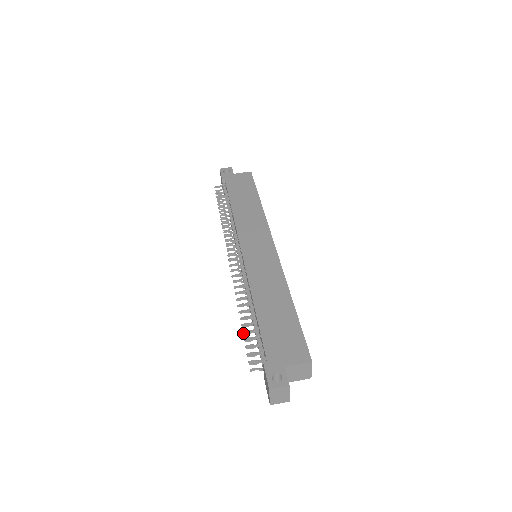
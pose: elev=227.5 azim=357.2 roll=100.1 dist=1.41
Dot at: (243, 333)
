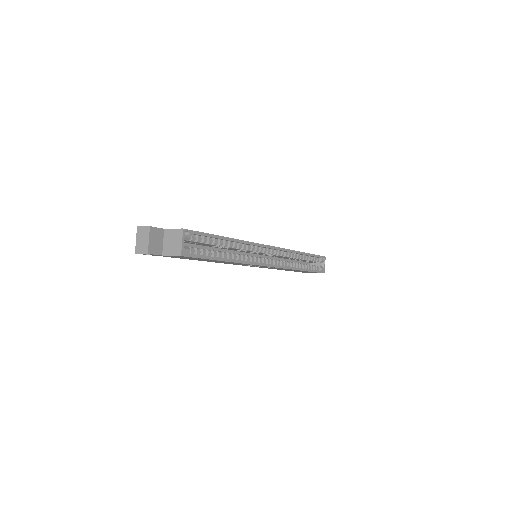
Dot at: occluded
